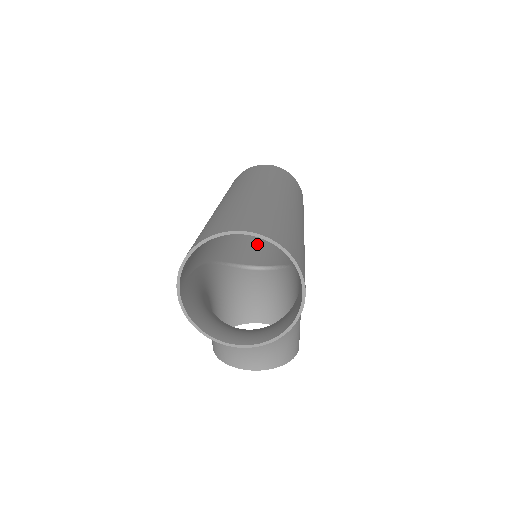
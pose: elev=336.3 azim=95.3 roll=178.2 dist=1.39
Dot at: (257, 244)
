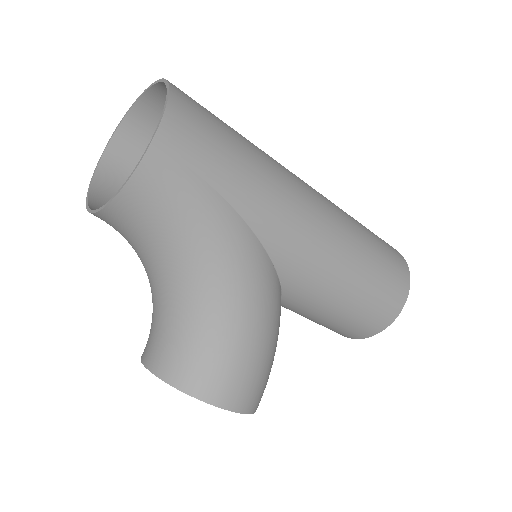
Dot at: occluded
